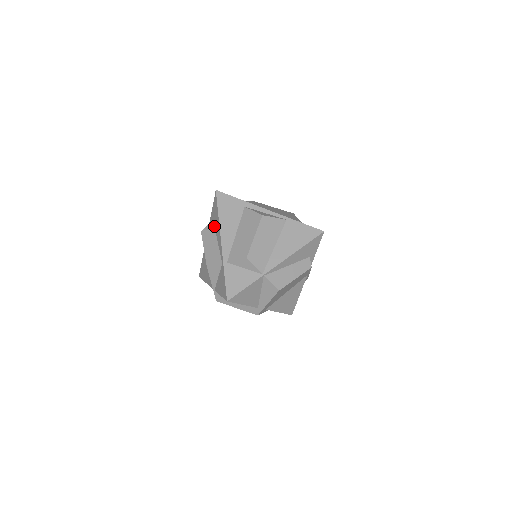
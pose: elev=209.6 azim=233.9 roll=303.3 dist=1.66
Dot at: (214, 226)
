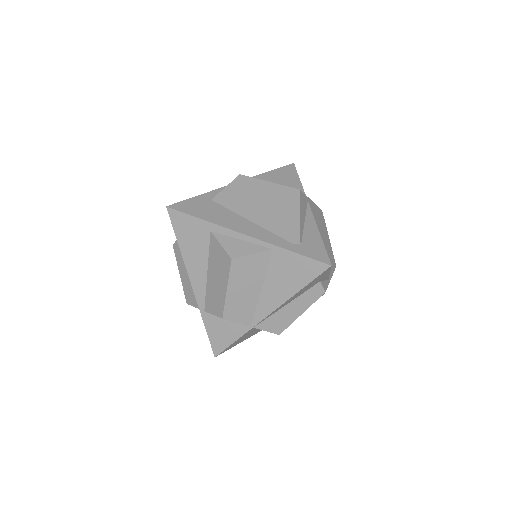
Dot at: occluded
